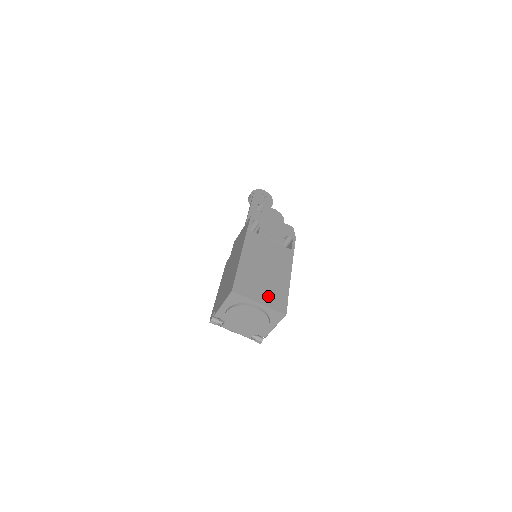
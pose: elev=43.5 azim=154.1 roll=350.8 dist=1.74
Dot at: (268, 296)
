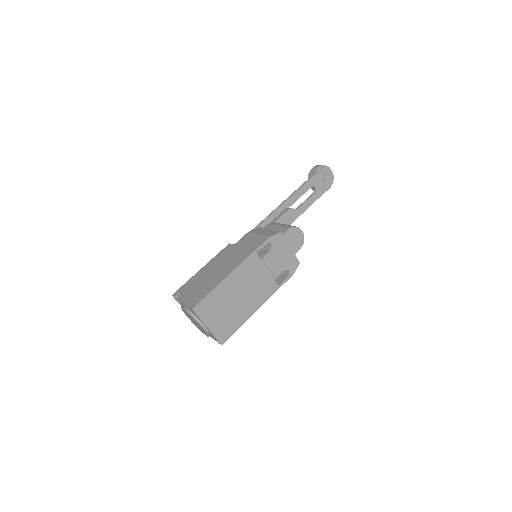
Dot at: (220, 324)
